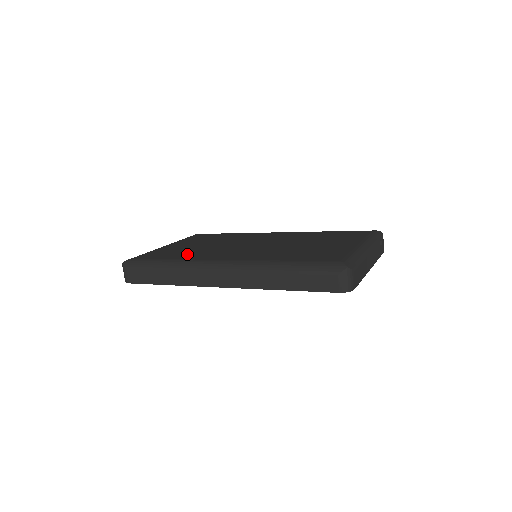
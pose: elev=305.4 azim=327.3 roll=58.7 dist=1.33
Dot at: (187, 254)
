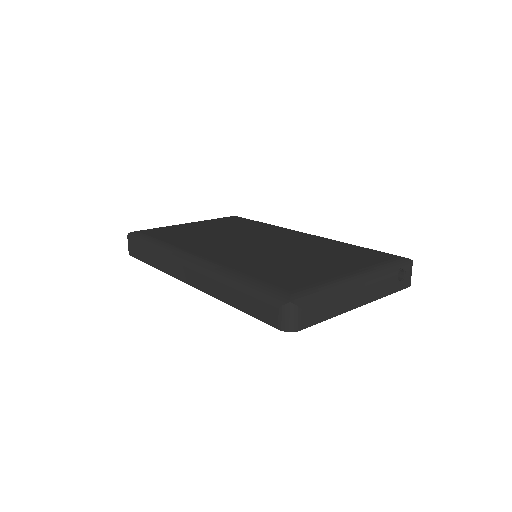
Dot at: (183, 238)
